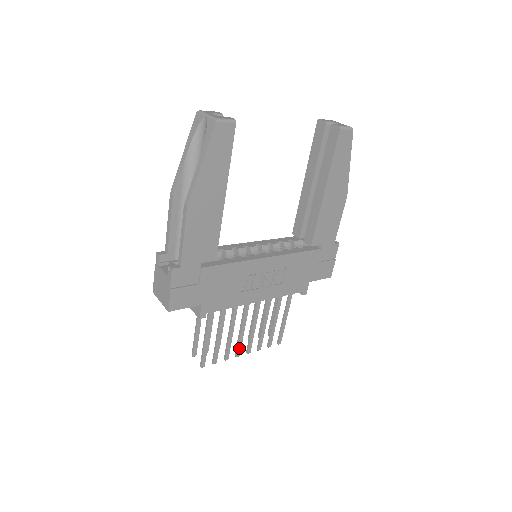
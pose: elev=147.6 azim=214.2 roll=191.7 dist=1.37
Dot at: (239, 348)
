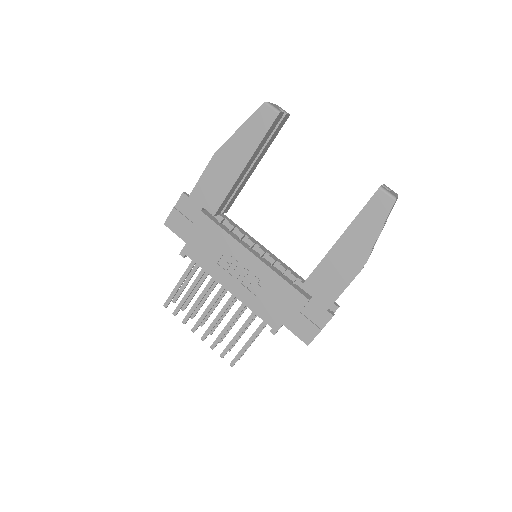
Dot at: (197, 324)
